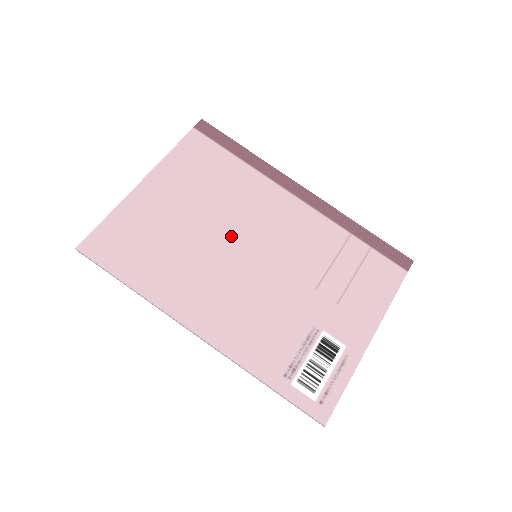
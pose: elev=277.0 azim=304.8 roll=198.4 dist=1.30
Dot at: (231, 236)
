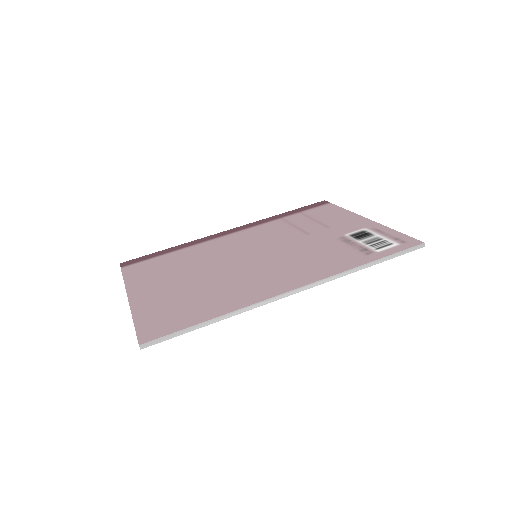
Dot at: (227, 263)
